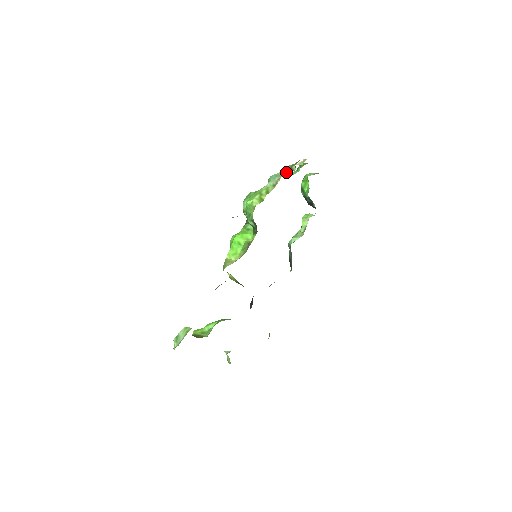
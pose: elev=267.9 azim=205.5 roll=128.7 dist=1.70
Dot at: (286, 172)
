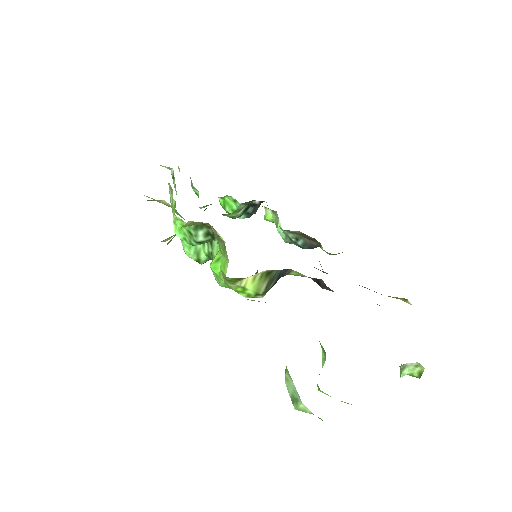
Dot at: (175, 186)
